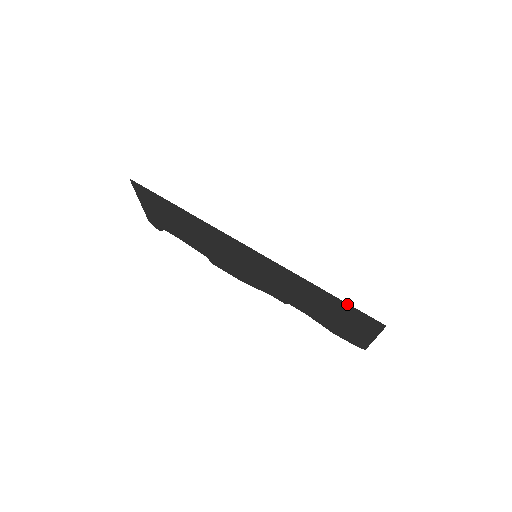
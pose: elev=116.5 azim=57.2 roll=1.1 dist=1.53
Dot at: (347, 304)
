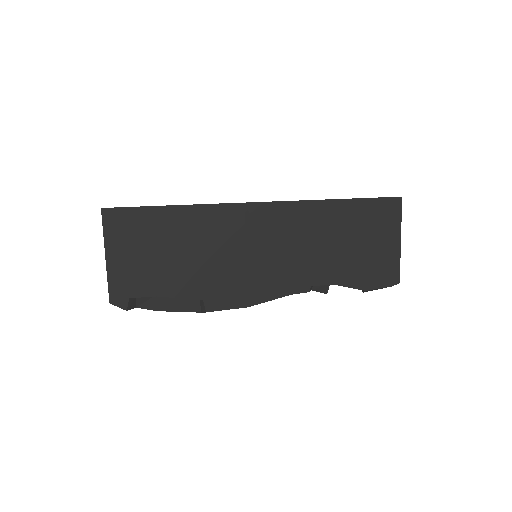
Dot at: (366, 200)
